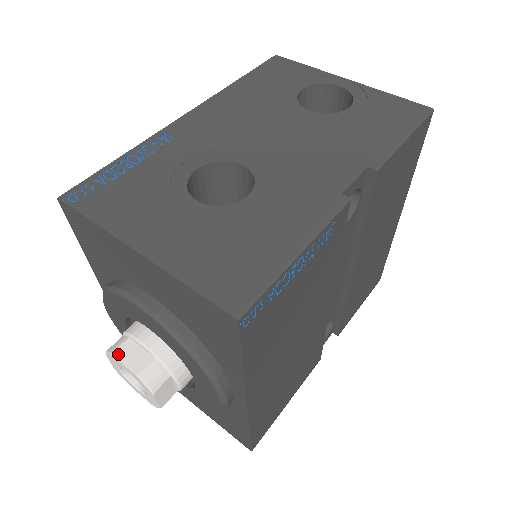
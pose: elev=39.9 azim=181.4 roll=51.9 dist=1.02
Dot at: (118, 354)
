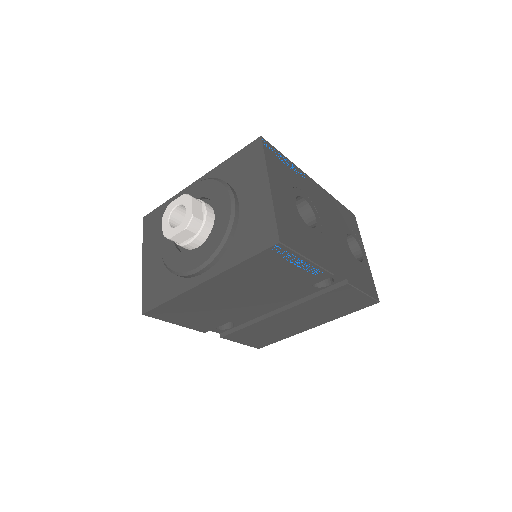
Dot at: (194, 200)
